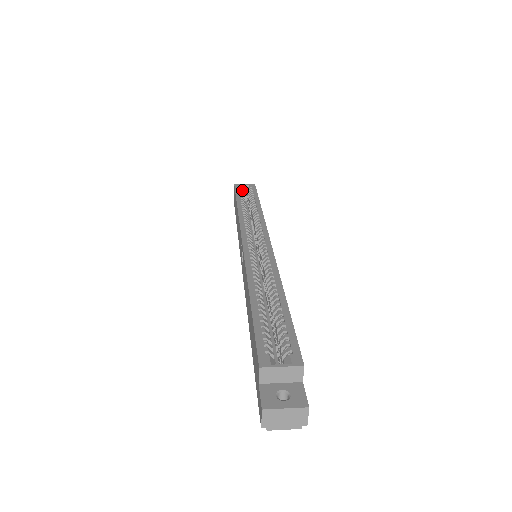
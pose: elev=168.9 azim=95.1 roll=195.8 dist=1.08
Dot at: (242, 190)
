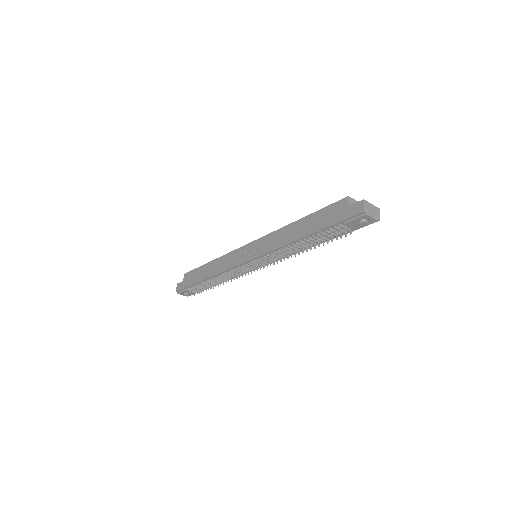
Dot at: occluded
